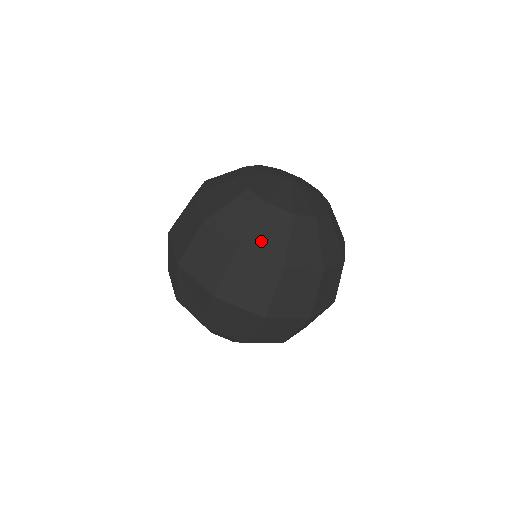
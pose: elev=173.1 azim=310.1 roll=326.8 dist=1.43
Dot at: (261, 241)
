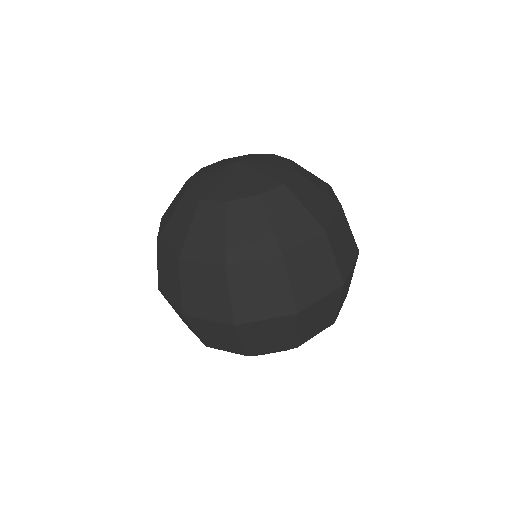
Dot at: (172, 231)
